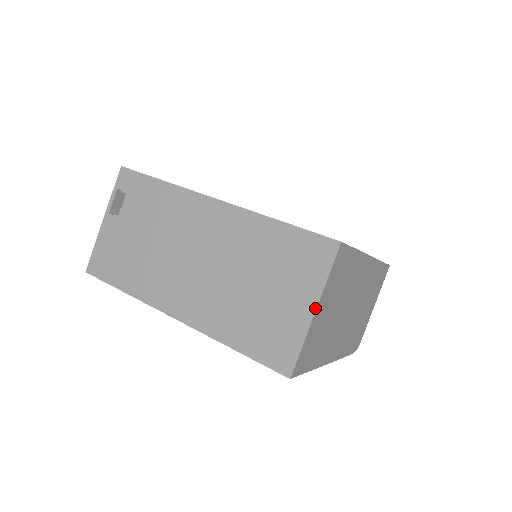
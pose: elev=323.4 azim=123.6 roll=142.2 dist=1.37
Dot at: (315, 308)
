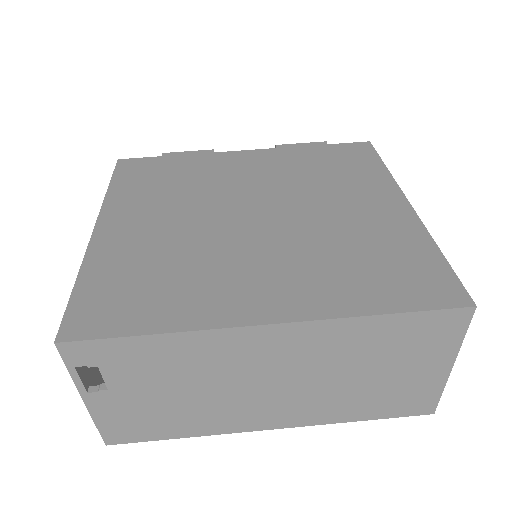
Dot at: (452, 365)
